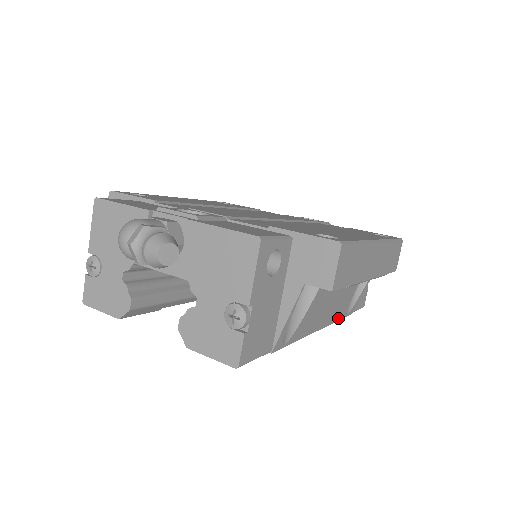
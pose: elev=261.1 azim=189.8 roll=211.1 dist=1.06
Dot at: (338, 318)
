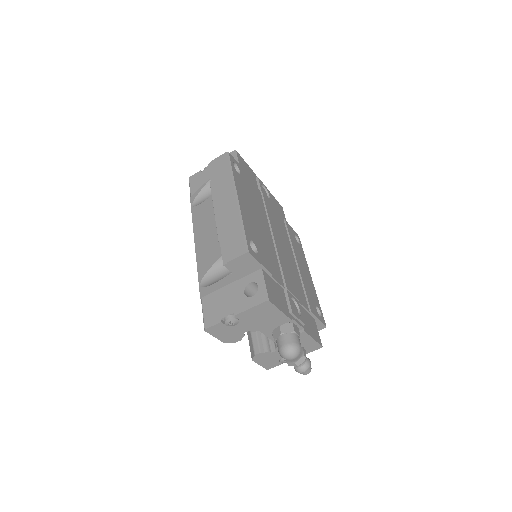
Dot at: occluded
